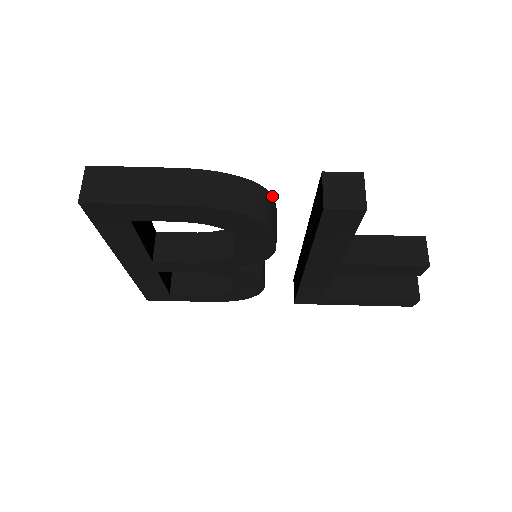
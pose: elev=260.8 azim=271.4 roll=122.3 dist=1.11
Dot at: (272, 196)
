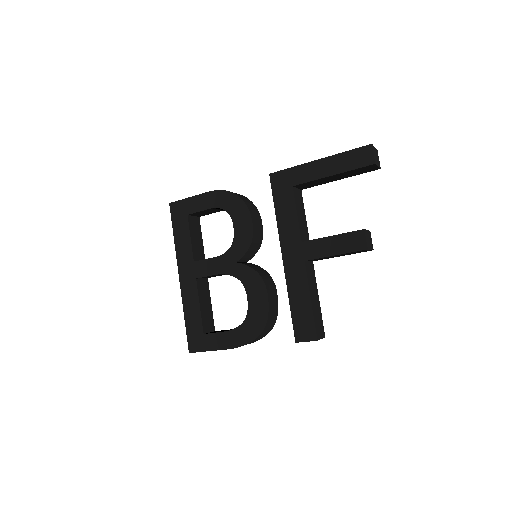
Dot at: (268, 318)
